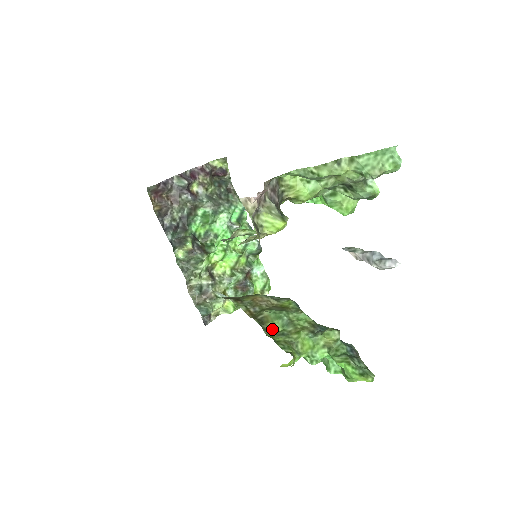
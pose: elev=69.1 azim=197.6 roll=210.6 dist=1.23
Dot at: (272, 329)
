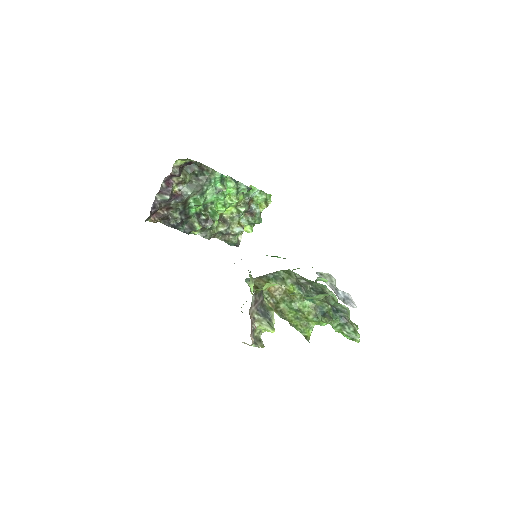
Dot at: (290, 315)
